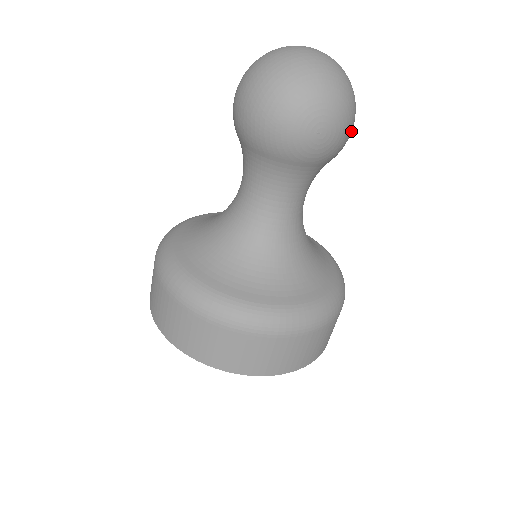
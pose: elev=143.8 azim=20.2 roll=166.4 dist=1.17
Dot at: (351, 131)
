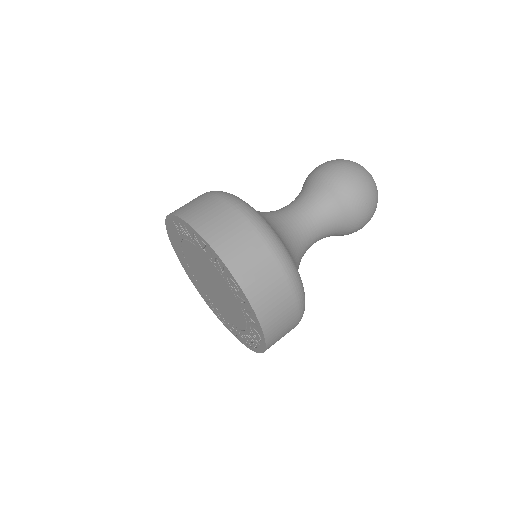
Dot at: occluded
